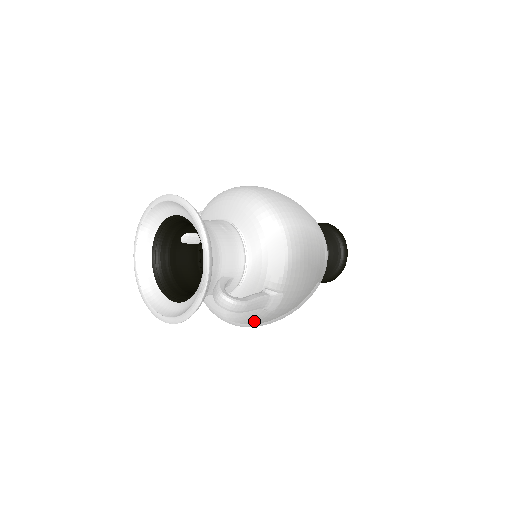
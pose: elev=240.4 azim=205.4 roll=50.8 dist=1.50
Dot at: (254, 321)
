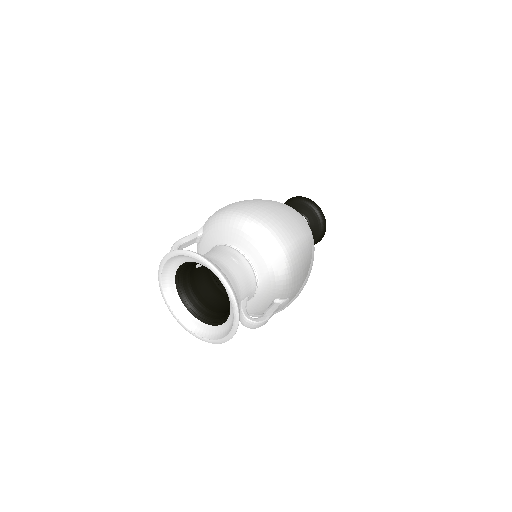
Dot at: occluded
